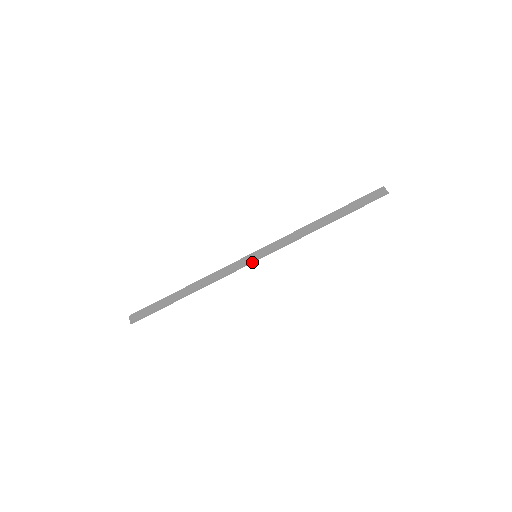
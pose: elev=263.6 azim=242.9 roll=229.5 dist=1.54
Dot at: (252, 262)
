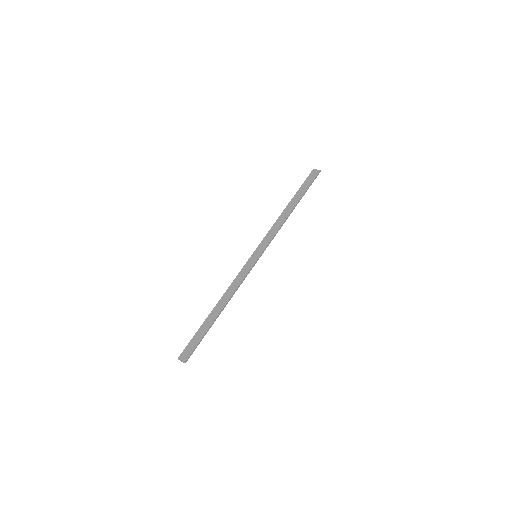
Dot at: (256, 261)
